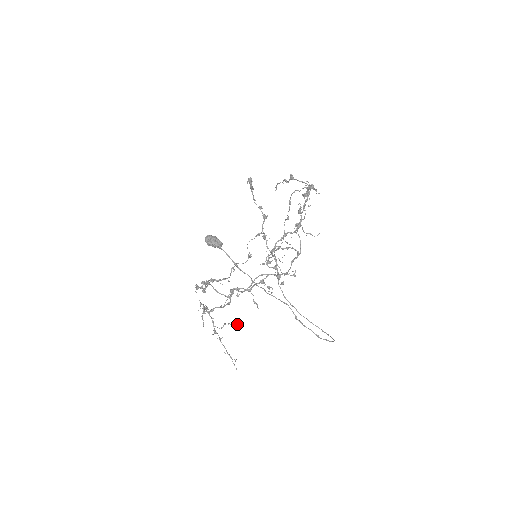
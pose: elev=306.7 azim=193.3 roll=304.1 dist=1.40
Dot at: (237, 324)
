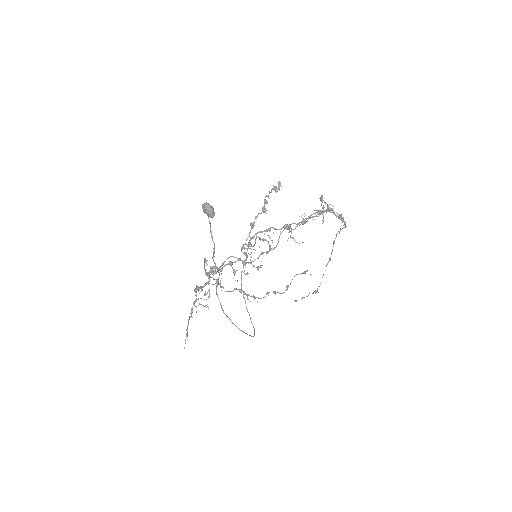
Dot at: (208, 308)
